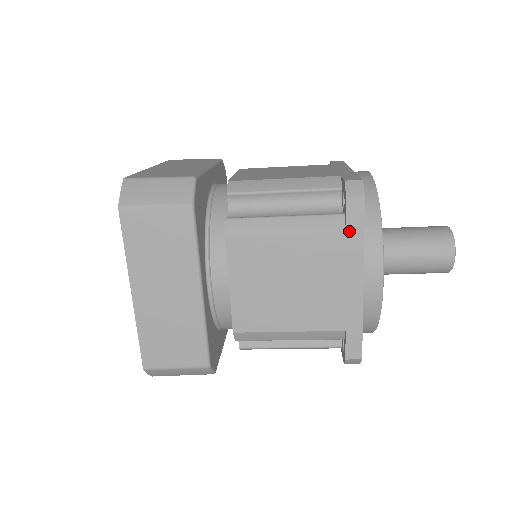
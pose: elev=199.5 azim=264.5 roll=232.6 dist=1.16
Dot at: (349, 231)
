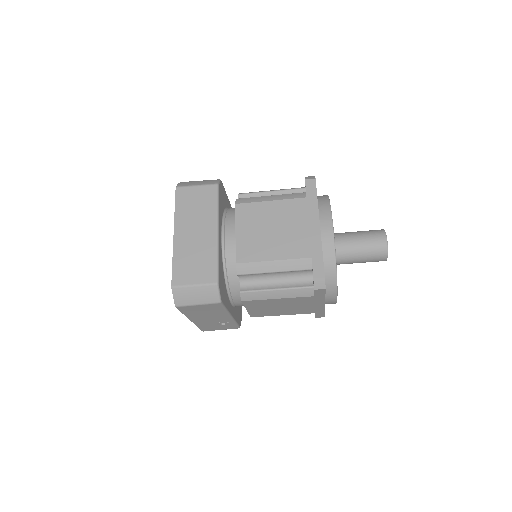
Dot at: (308, 197)
